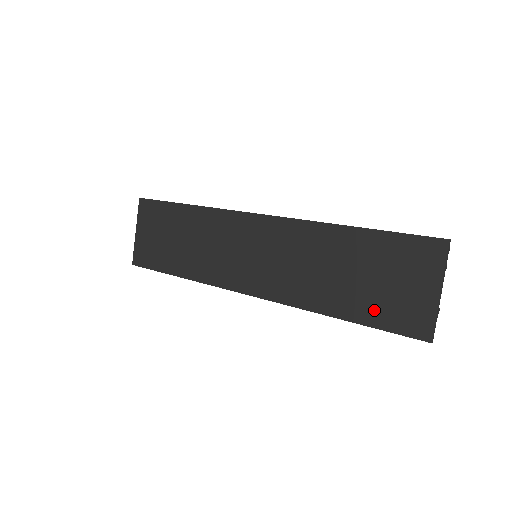
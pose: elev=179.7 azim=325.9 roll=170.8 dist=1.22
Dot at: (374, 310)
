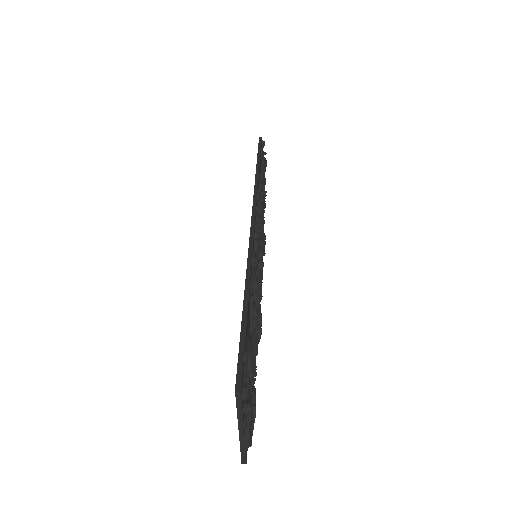
Dot at: occluded
